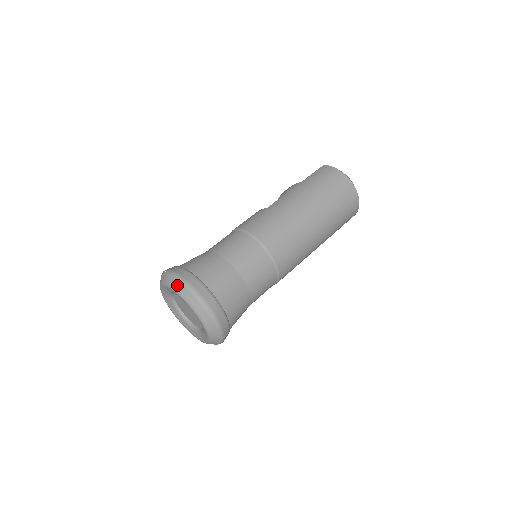
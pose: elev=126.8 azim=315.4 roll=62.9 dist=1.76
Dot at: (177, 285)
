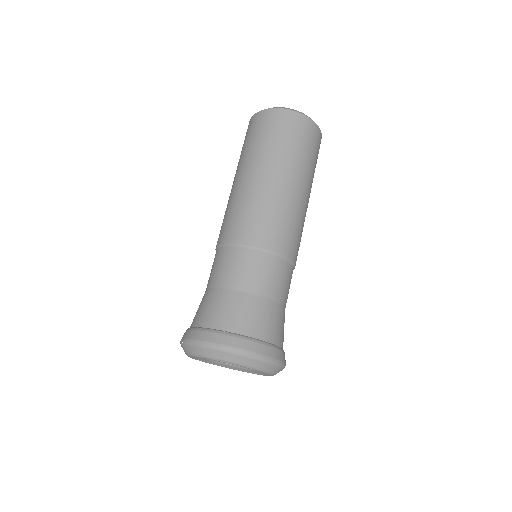
Dot at: (188, 350)
